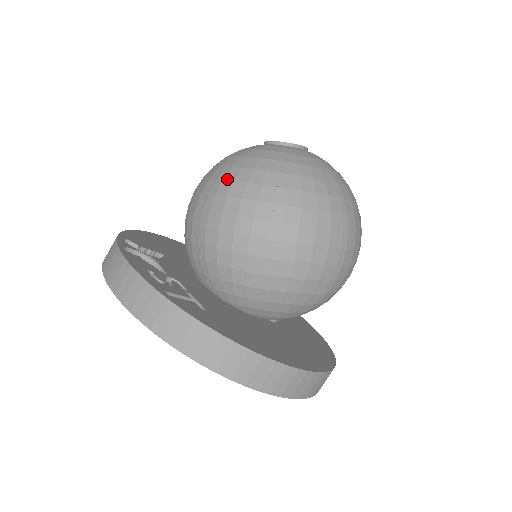
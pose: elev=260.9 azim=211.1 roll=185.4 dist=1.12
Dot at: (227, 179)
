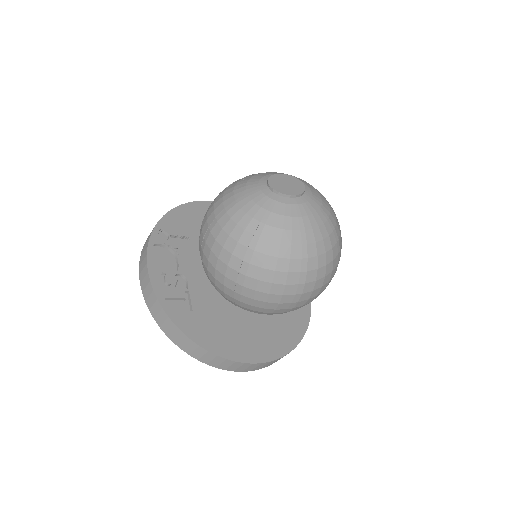
Dot at: (219, 223)
